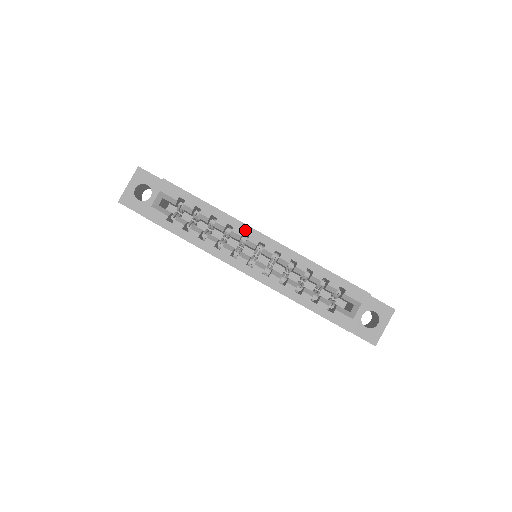
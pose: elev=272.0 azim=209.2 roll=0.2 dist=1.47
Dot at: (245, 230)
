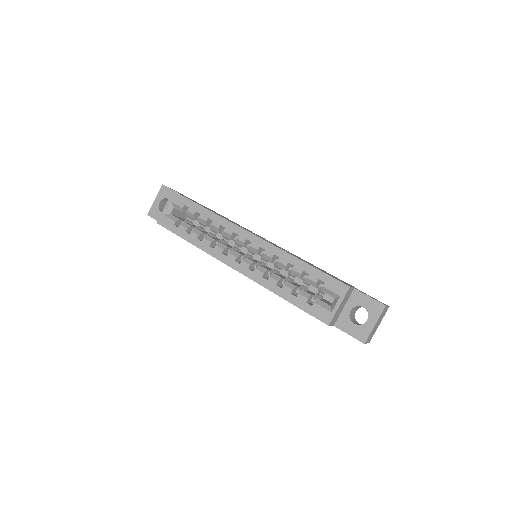
Dot at: (235, 230)
